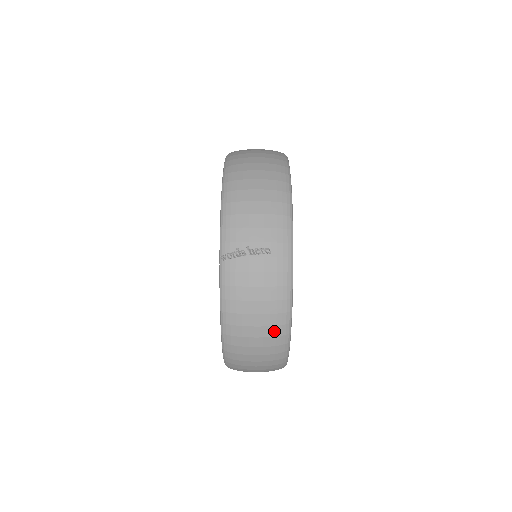
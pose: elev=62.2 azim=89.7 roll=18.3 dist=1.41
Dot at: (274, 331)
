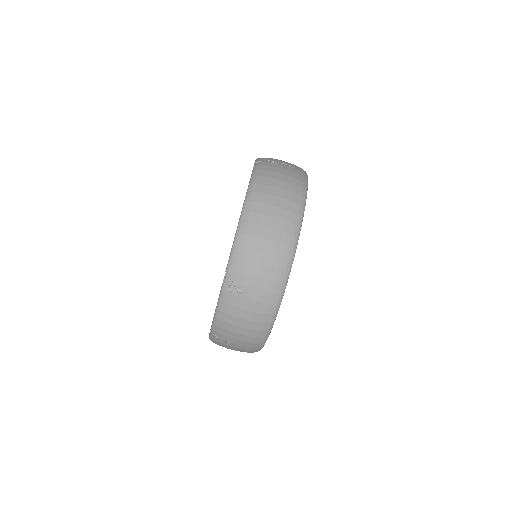
Dot at: (291, 206)
